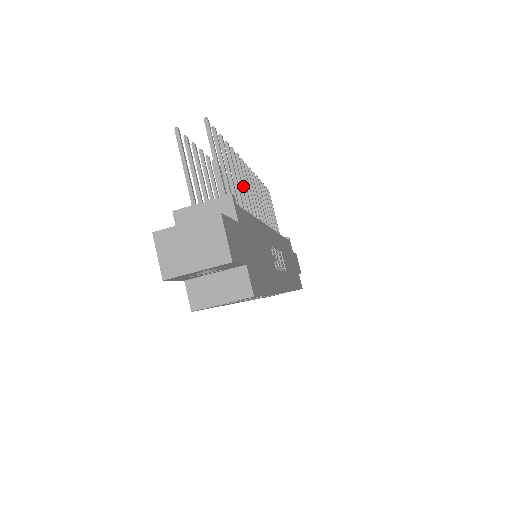
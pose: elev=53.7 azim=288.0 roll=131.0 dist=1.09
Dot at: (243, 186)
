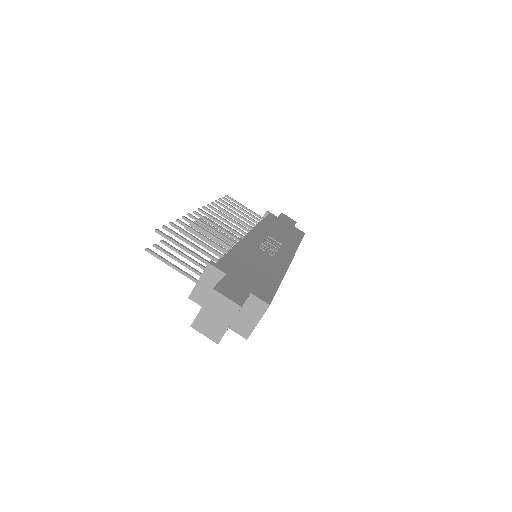
Dot at: (210, 229)
